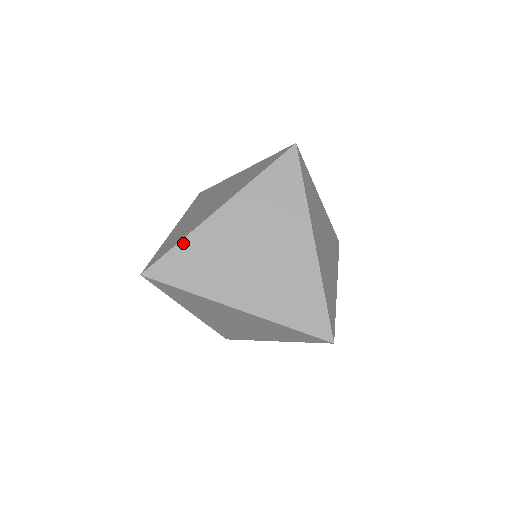
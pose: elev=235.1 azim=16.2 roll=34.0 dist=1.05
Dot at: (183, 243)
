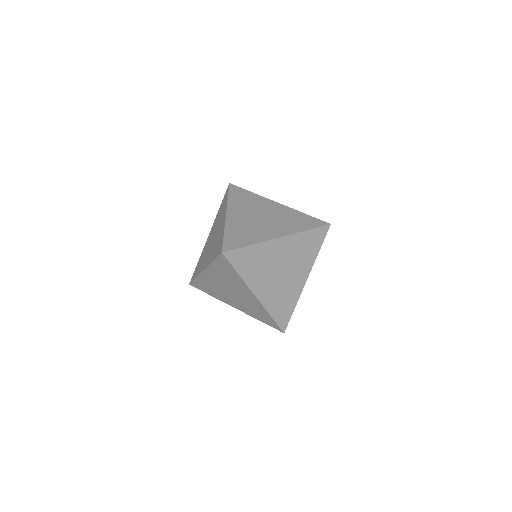
Dot at: (253, 247)
